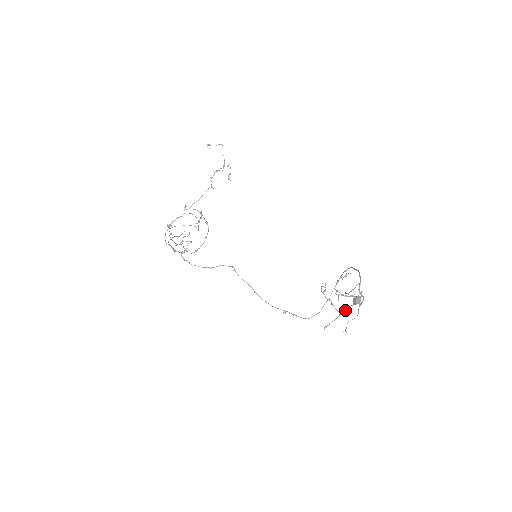
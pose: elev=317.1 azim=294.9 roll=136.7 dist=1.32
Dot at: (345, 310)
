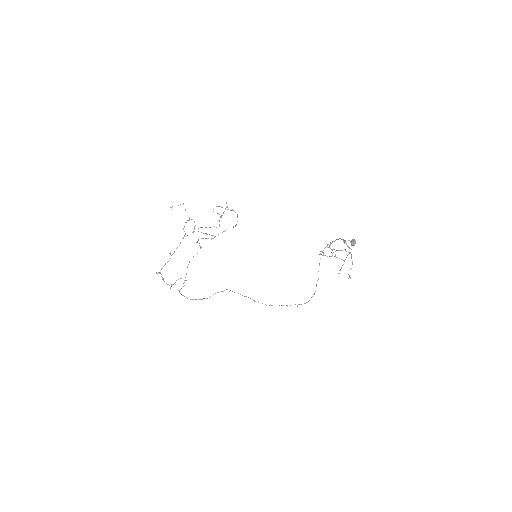
Dot at: occluded
